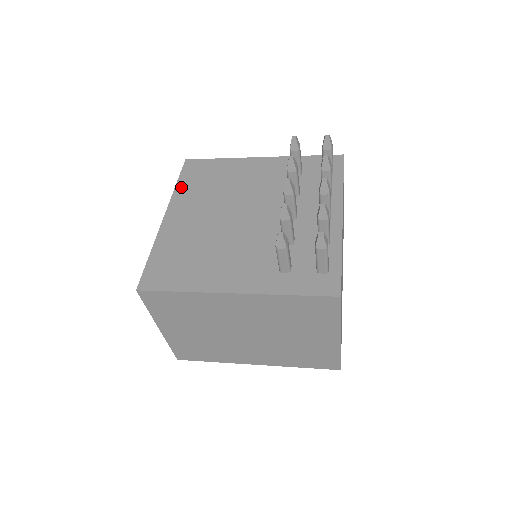
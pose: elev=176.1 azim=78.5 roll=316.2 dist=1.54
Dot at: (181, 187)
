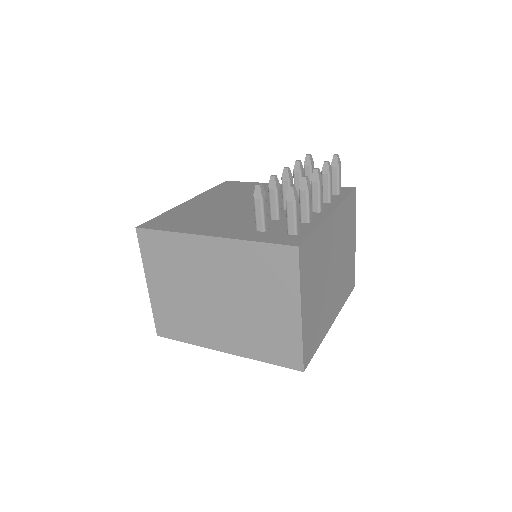
Dot at: (212, 191)
